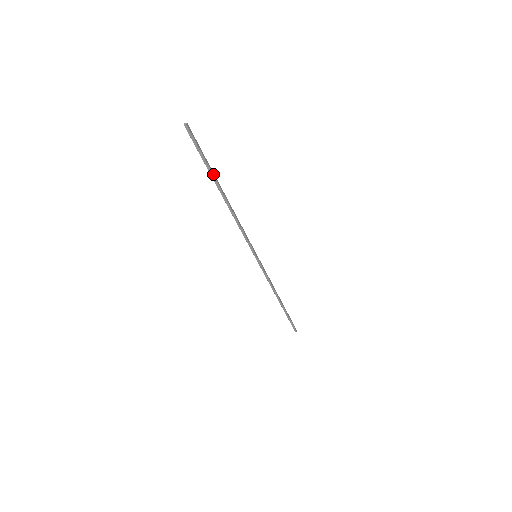
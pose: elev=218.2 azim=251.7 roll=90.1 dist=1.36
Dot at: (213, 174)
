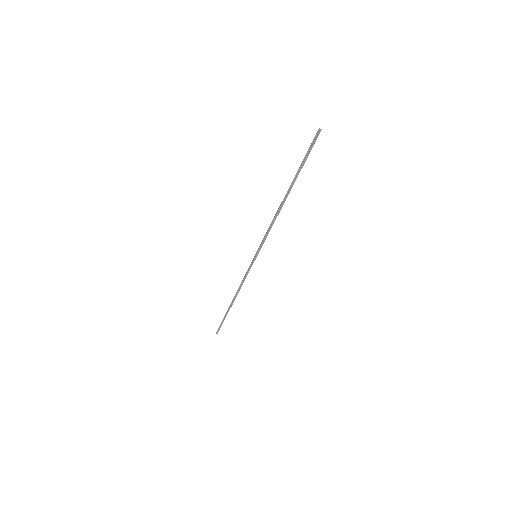
Dot at: occluded
